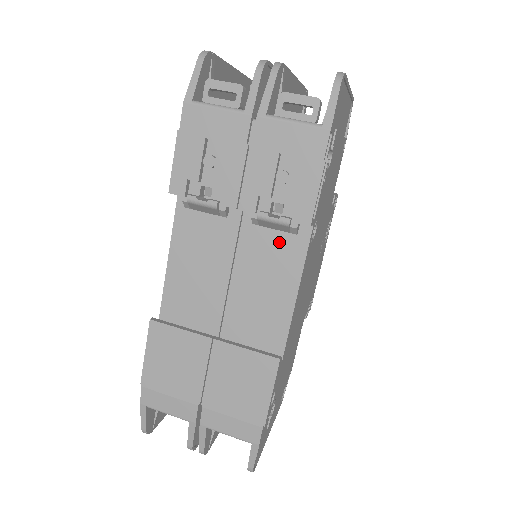
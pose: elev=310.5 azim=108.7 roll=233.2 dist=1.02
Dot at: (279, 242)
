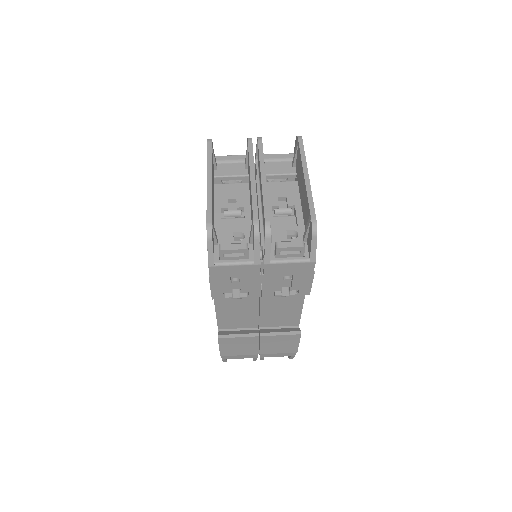
Dot at: occluded
